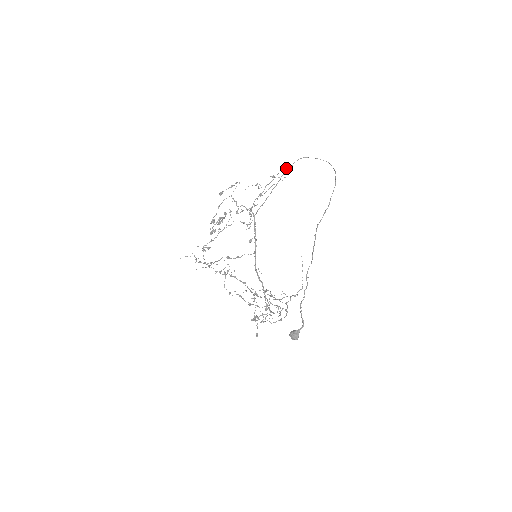
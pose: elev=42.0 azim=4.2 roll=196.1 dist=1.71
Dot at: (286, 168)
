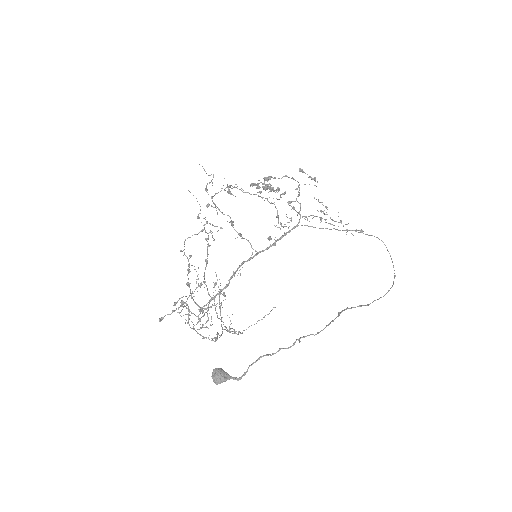
Dot at: (360, 230)
